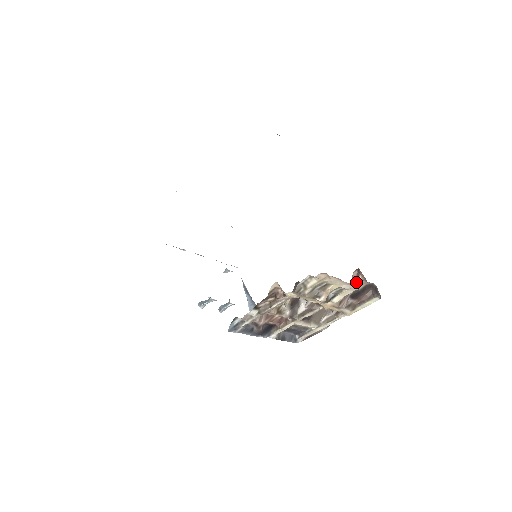
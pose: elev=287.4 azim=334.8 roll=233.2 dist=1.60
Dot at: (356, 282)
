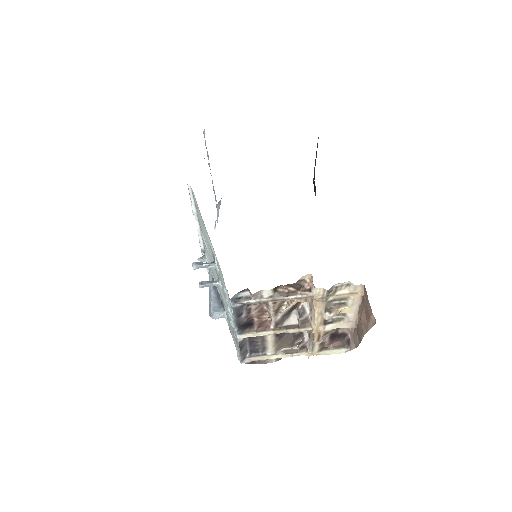
Dot at: occluded
